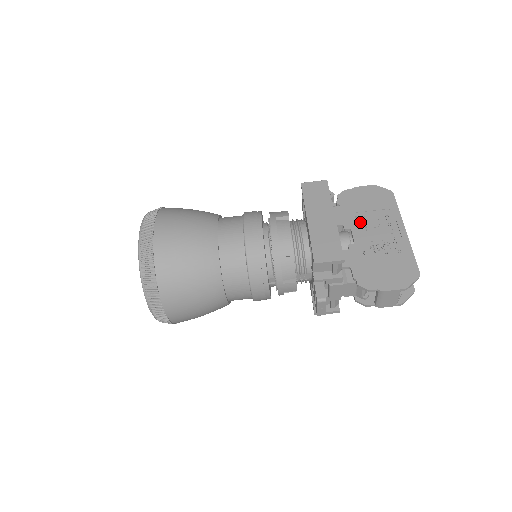
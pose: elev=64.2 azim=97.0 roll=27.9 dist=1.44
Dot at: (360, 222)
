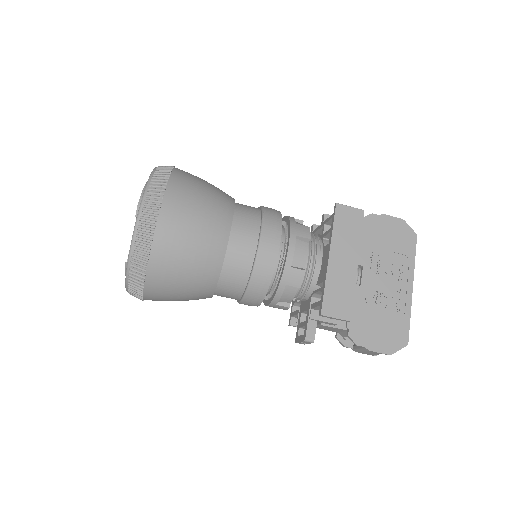
Dot at: (374, 261)
